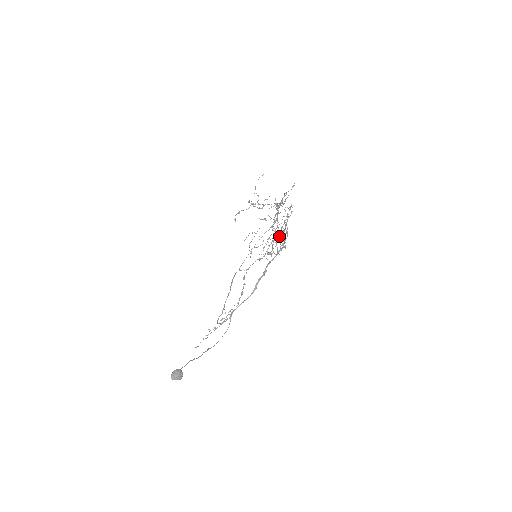
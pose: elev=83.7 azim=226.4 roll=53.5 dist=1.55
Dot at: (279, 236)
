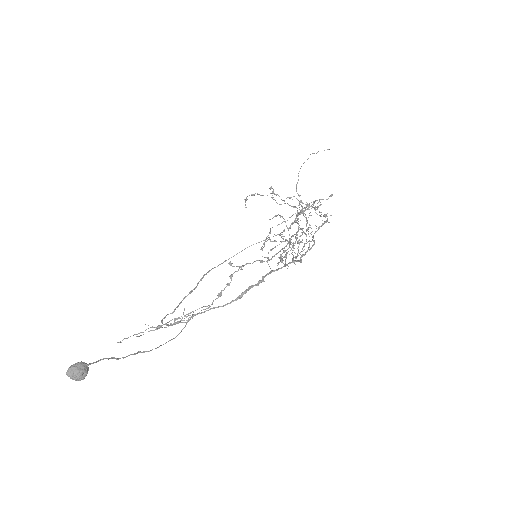
Dot at: occluded
